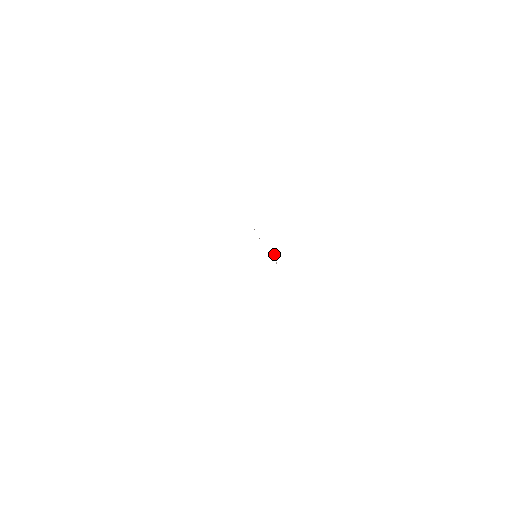
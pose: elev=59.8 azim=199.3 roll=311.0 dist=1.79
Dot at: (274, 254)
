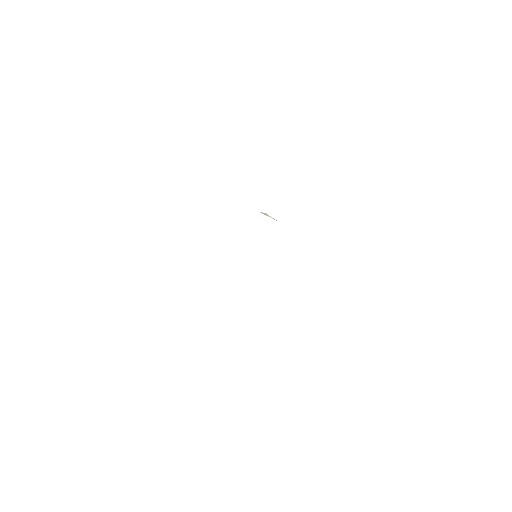
Dot at: (264, 214)
